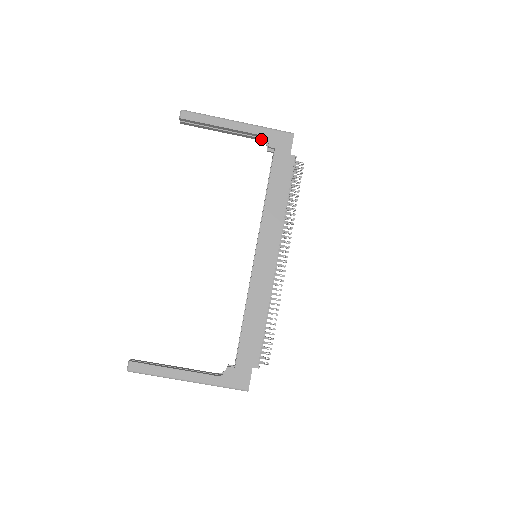
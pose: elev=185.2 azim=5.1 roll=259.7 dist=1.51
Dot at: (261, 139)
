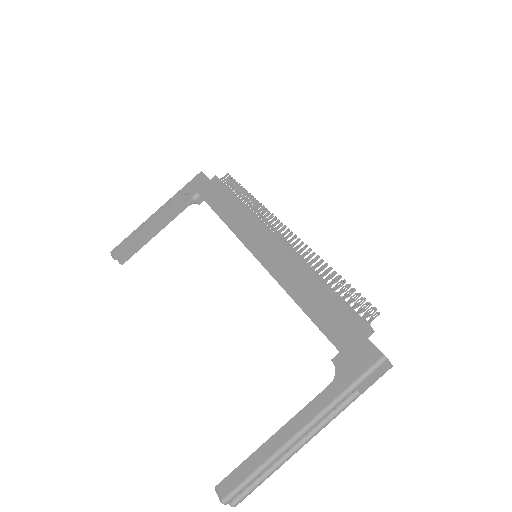
Dot at: (186, 204)
